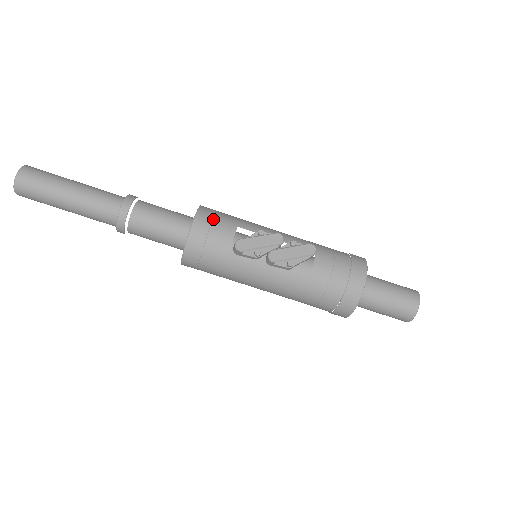
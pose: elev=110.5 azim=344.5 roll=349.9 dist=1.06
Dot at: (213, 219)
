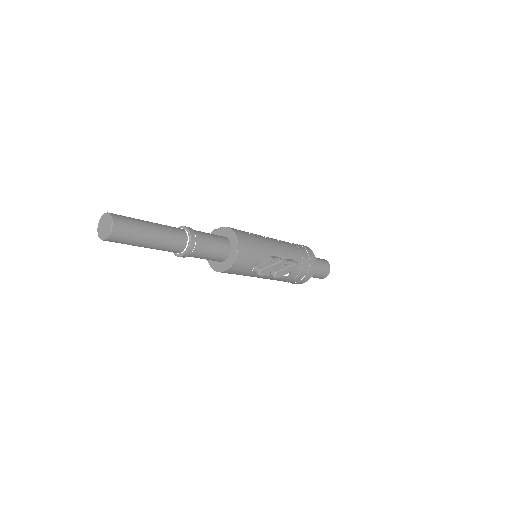
Dot at: (247, 252)
